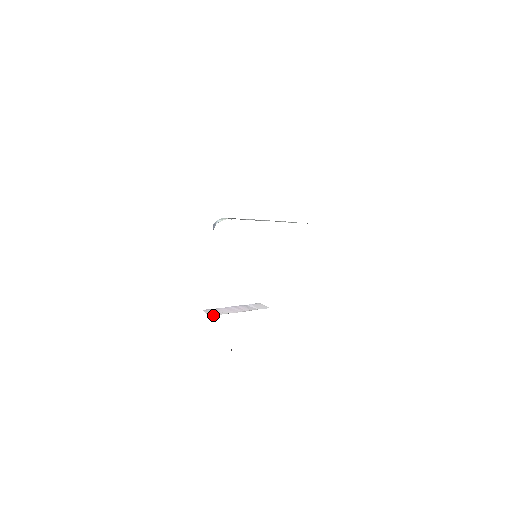
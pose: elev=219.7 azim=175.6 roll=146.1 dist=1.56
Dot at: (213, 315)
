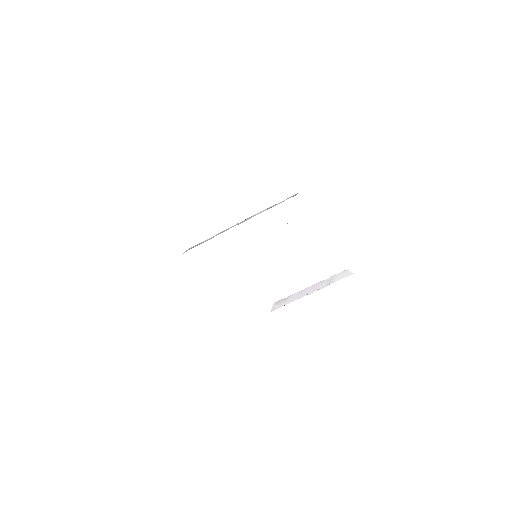
Dot at: (276, 308)
